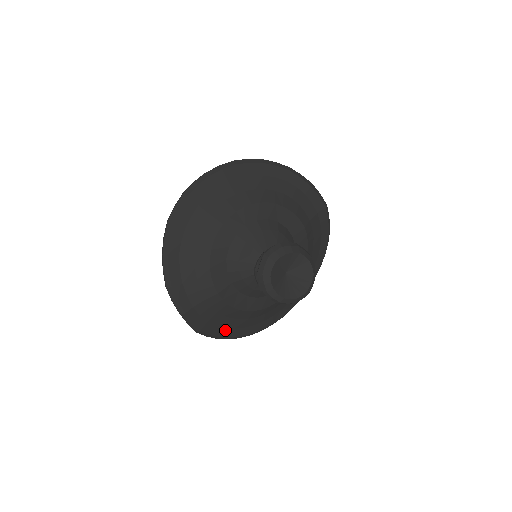
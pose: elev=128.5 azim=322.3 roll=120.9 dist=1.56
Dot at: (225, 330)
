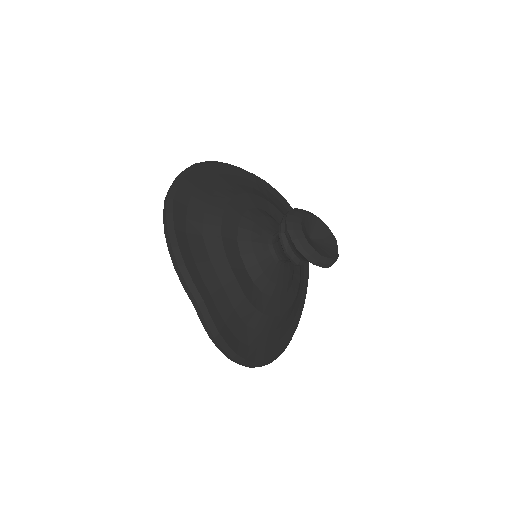
Dot at: (240, 345)
